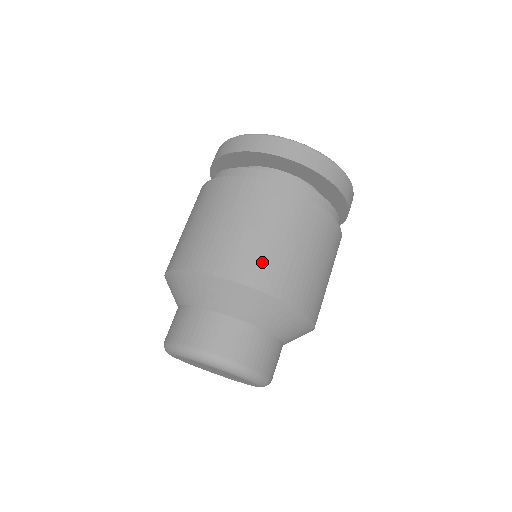
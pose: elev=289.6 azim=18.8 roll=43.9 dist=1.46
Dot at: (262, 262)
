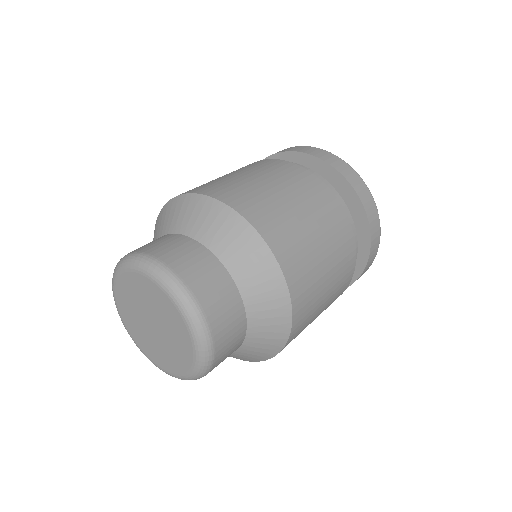
Dot at: (298, 251)
